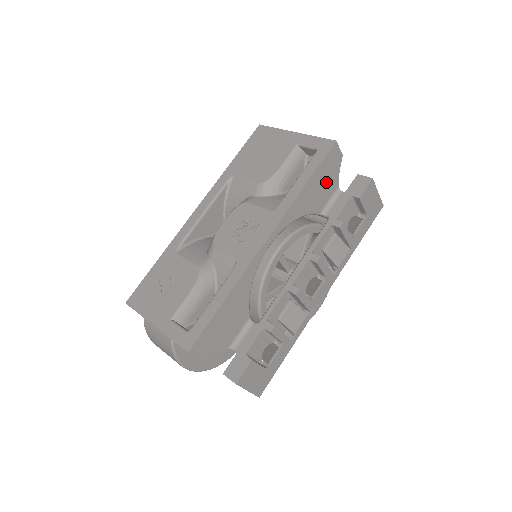
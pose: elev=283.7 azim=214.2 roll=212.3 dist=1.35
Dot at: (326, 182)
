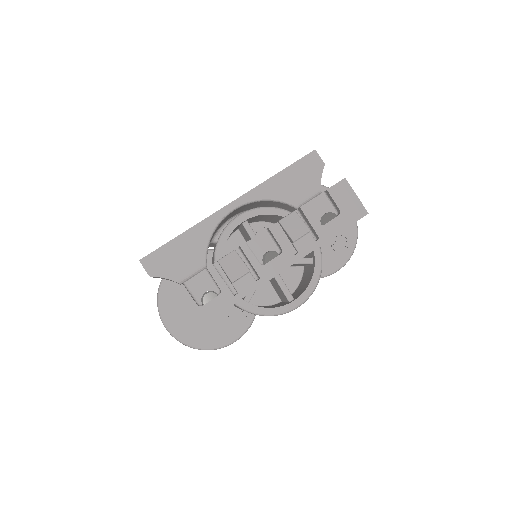
Dot at: (304, 180)
